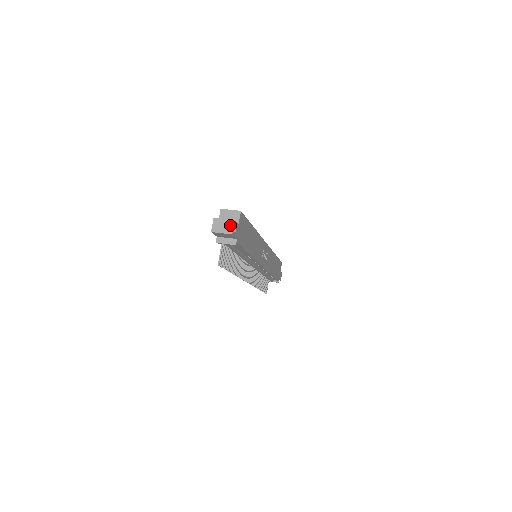
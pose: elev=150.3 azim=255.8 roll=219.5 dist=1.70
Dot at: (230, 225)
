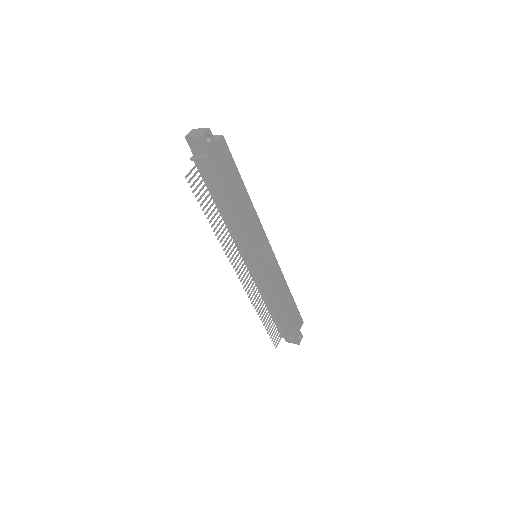
Dot at: (203, 131)
